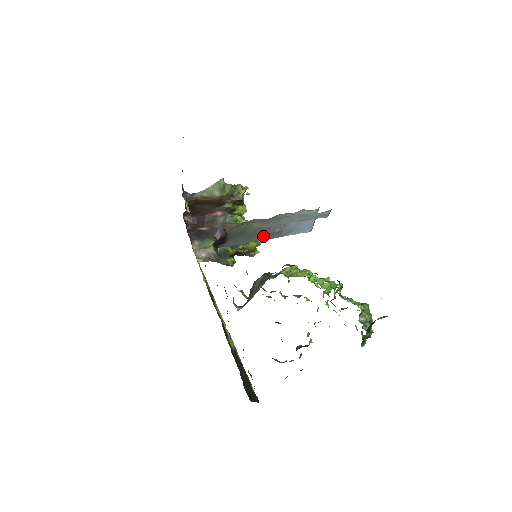
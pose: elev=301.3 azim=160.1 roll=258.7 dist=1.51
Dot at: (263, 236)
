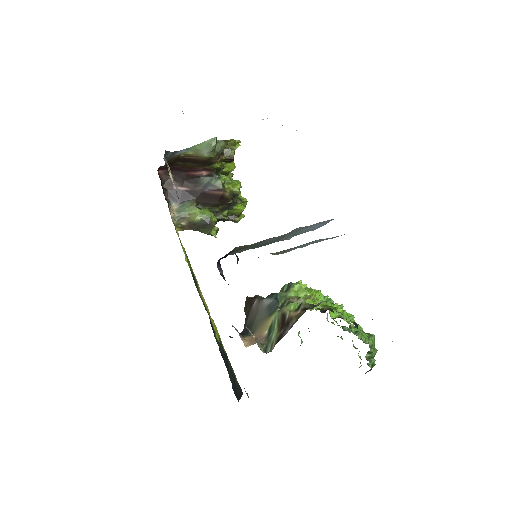
Dot at: (271, 243)
